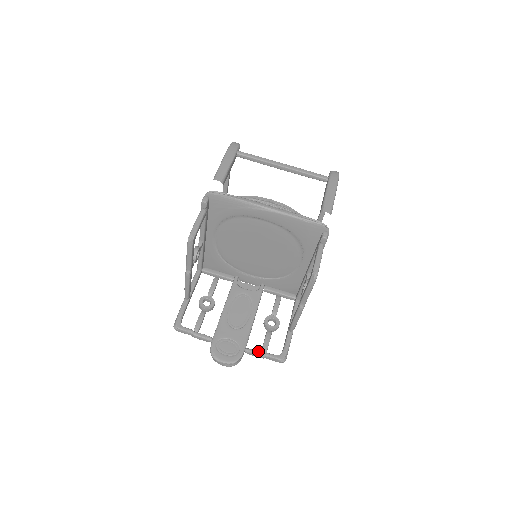
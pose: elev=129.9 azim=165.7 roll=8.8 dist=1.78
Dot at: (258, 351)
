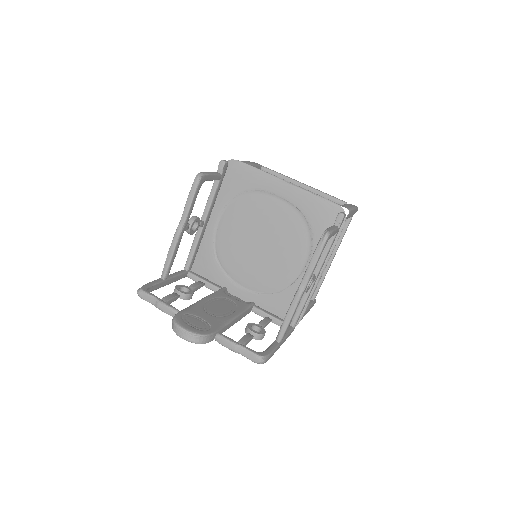
Dot at: (232, 339)
